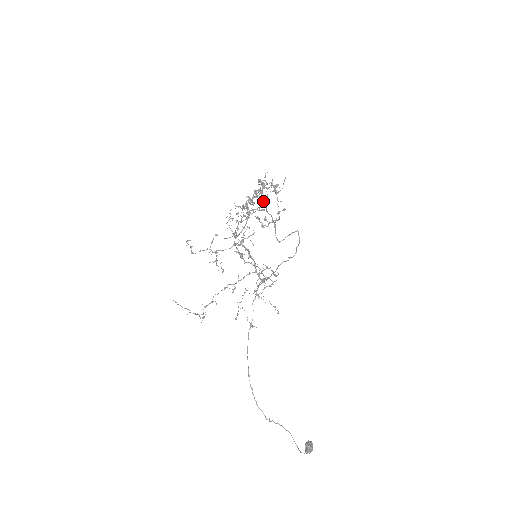
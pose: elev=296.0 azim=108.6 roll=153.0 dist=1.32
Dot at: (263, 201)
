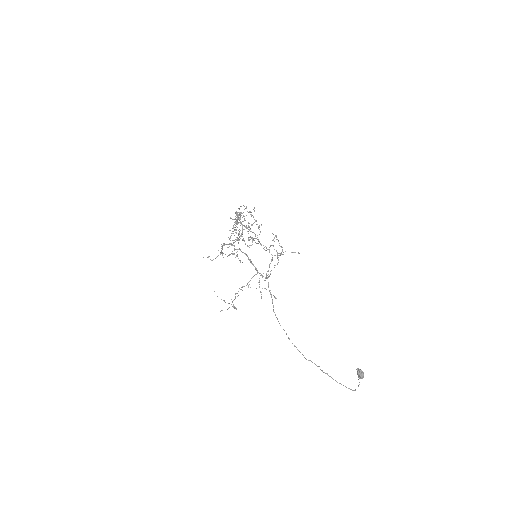
Dot at: (244, 226)
